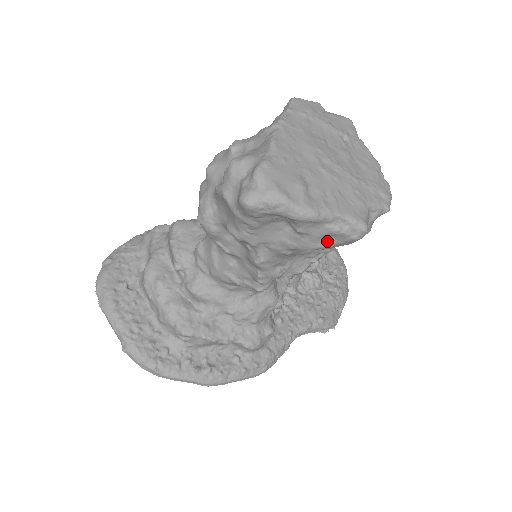
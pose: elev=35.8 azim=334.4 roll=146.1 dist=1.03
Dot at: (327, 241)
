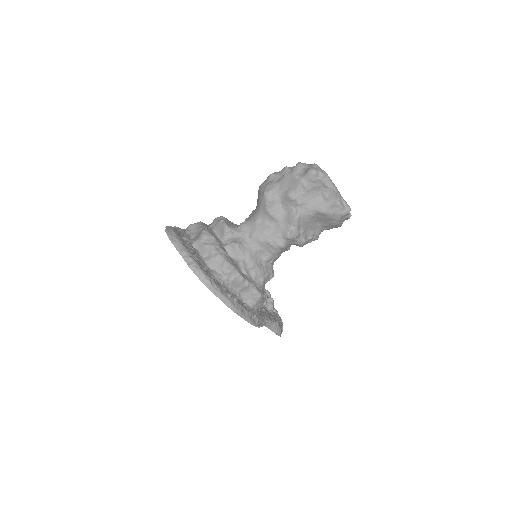
Dot at: (334, 210)
